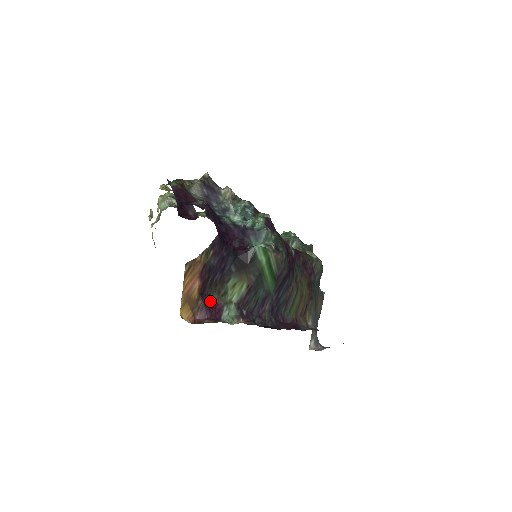
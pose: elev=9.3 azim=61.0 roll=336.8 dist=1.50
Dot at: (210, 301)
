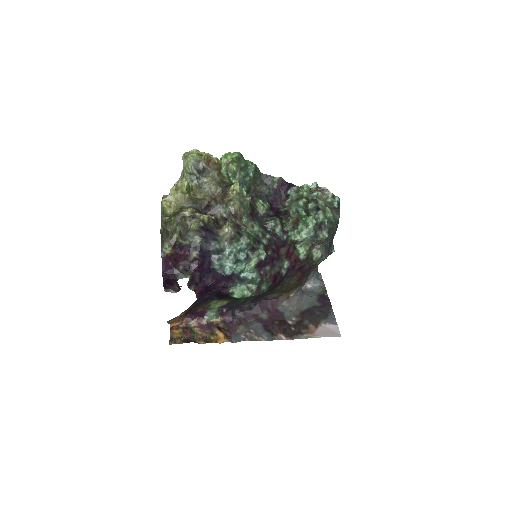
Dot at: (196, 311)
